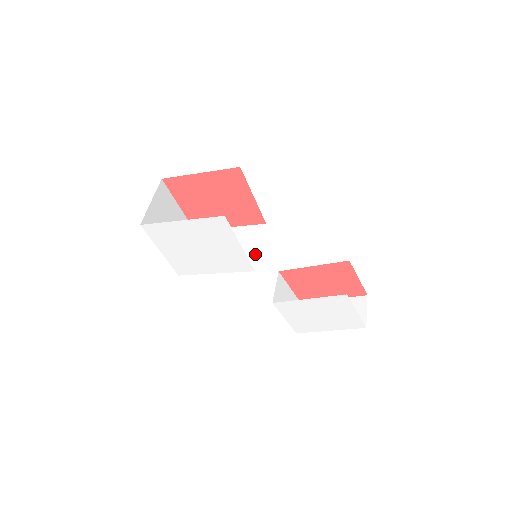
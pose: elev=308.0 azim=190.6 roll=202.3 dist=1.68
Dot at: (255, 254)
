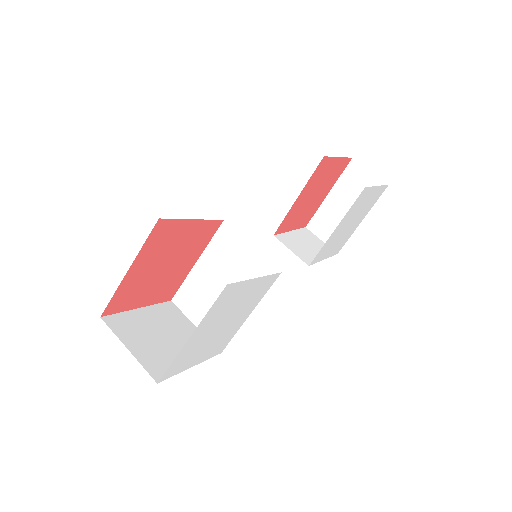
Dot at: (258, 258)
